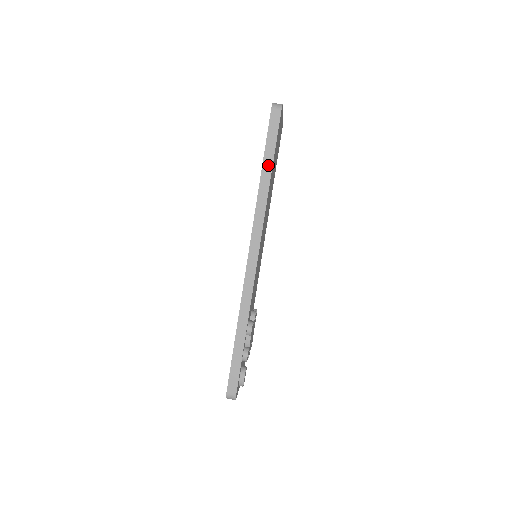
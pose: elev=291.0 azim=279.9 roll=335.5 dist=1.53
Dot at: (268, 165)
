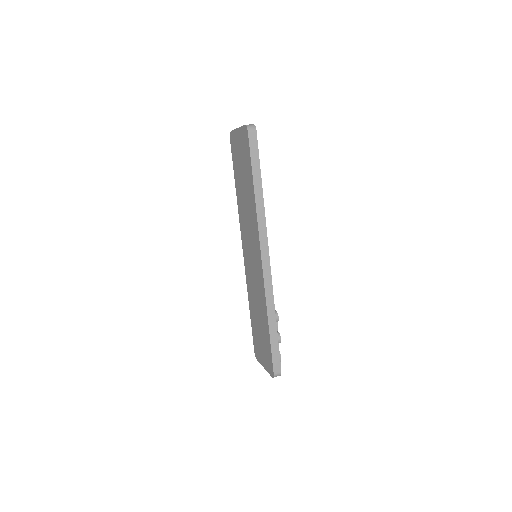
Dot at: (258, 180)
